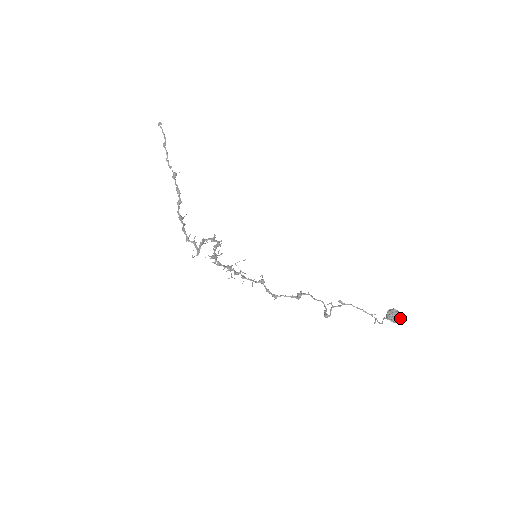
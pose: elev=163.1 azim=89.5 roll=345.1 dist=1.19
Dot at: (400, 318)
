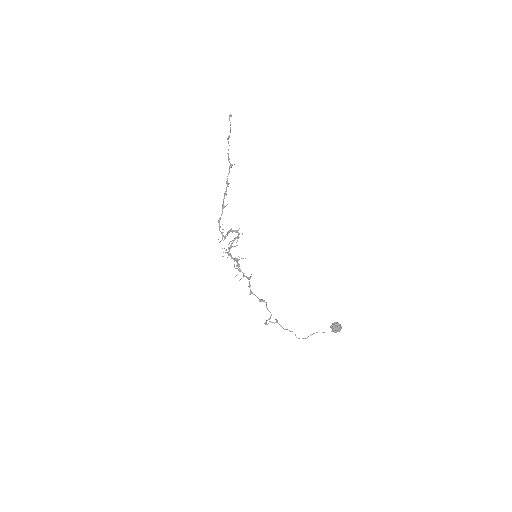
Dot at: (338, 331)
